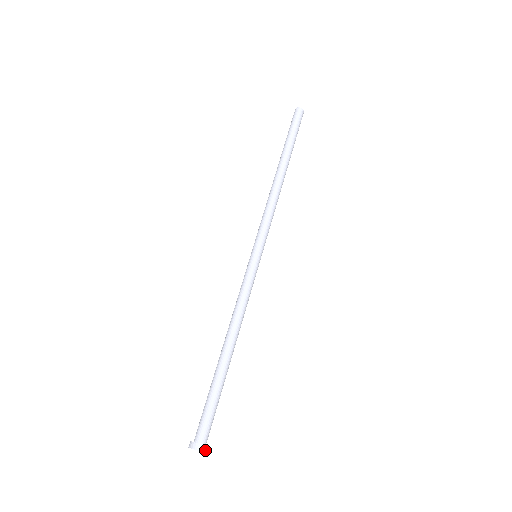
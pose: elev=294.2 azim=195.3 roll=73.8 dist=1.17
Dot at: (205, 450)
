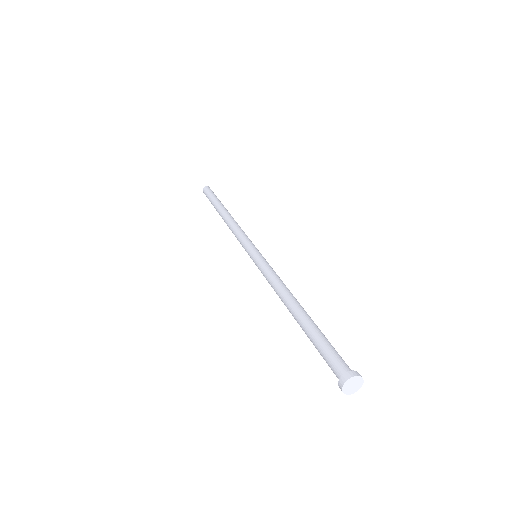
Dot at: (361, 376)
